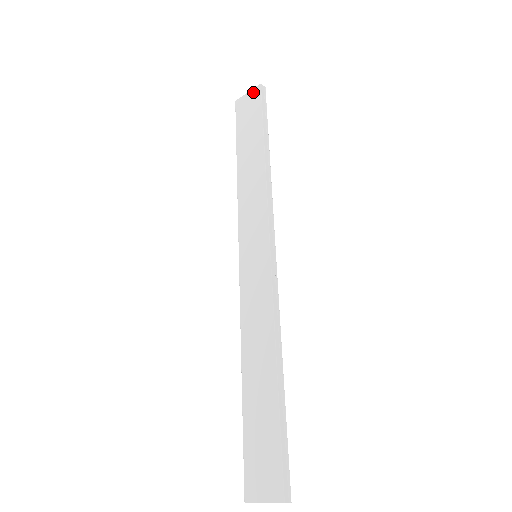
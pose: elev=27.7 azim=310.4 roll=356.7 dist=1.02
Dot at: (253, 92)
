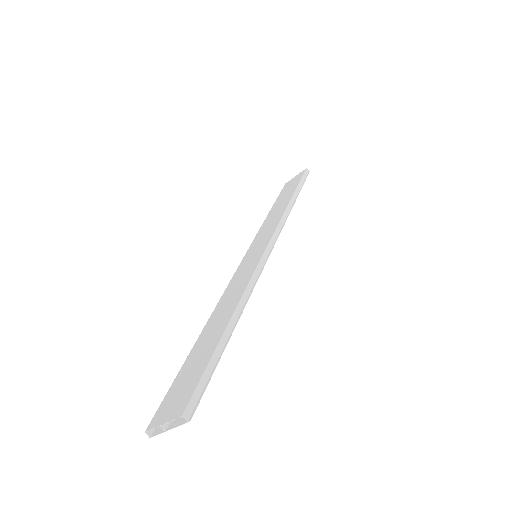
Dot at: (299, 174)
